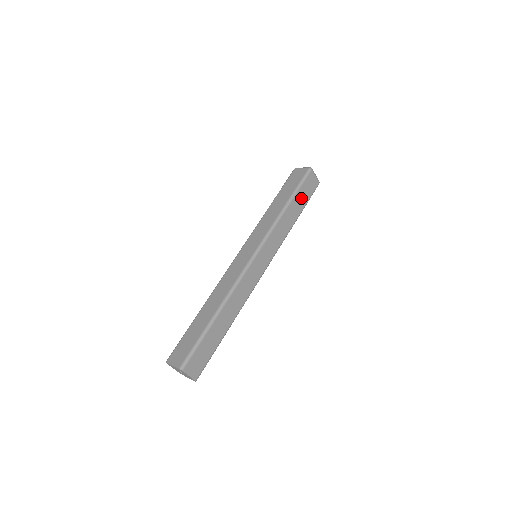
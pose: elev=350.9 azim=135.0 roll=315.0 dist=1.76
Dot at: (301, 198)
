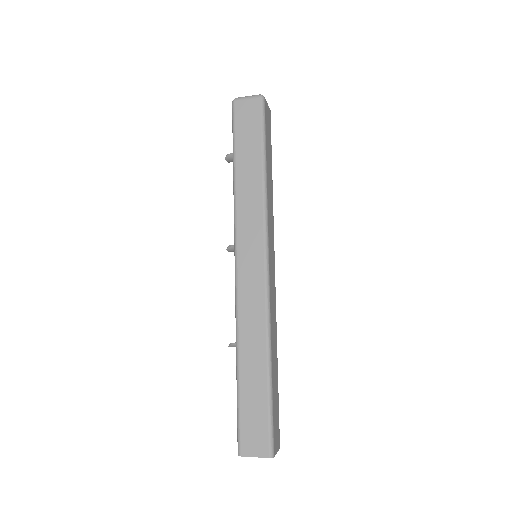
Dot at: (268, 147)
